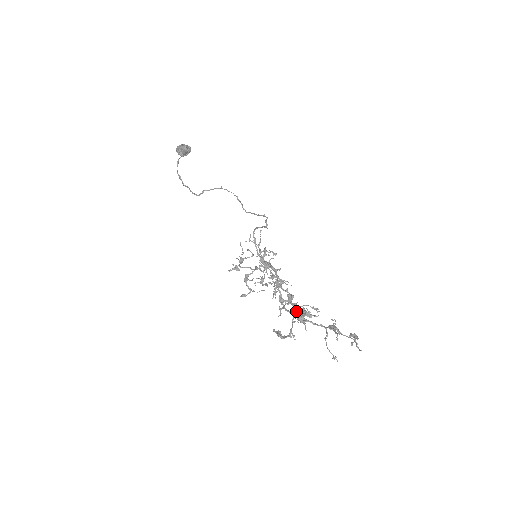
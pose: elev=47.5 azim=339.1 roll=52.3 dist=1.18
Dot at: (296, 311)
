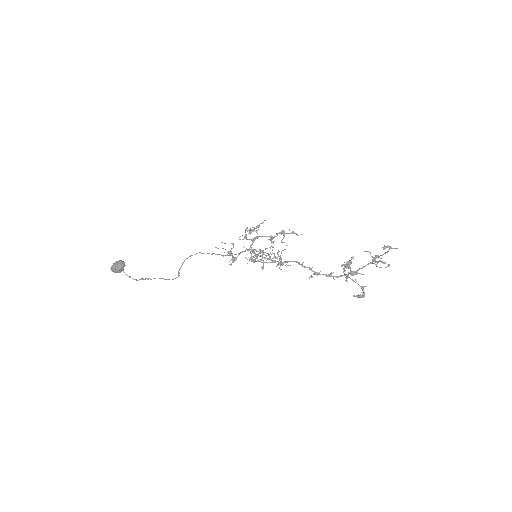
Dot at: occluded
